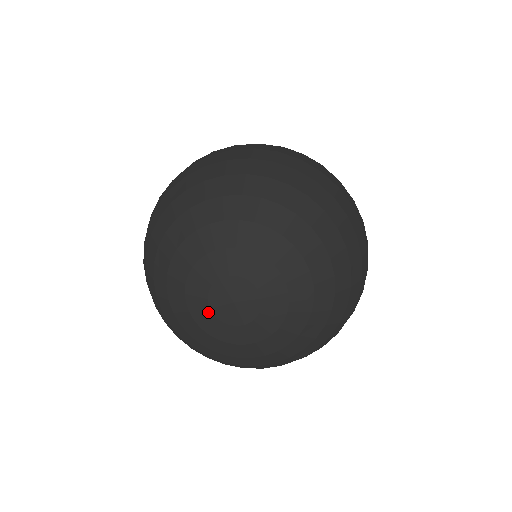
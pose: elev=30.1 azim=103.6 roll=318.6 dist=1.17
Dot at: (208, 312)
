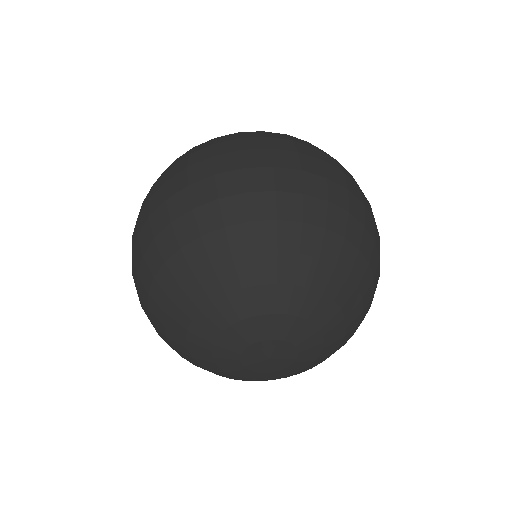
Dot at: (242, 368)
